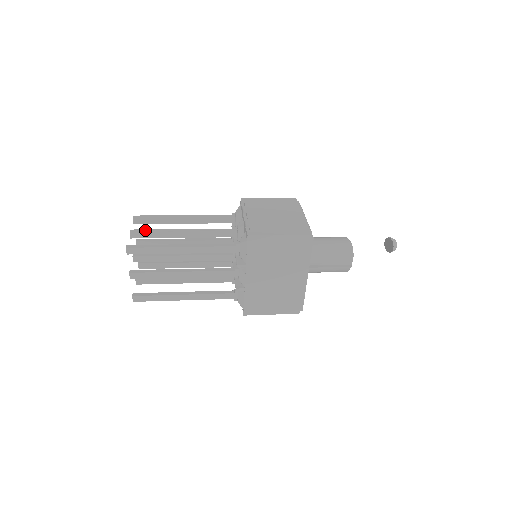
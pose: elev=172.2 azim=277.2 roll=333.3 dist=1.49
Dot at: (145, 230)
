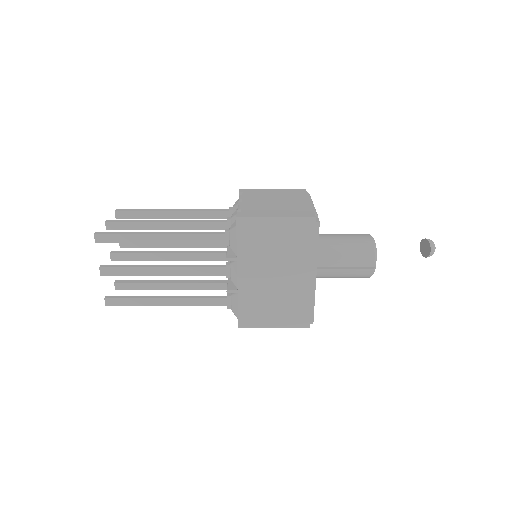
Dot at: (123, 220)
